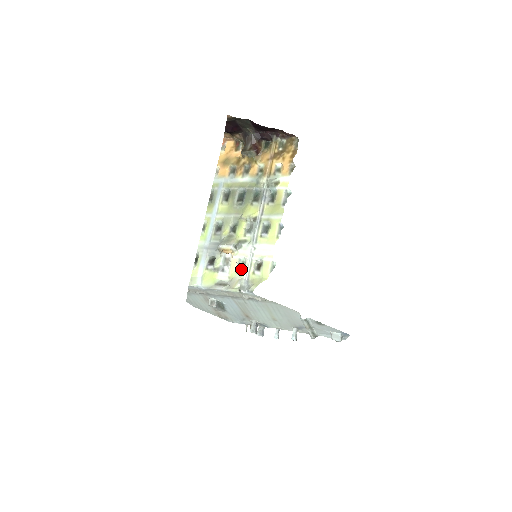
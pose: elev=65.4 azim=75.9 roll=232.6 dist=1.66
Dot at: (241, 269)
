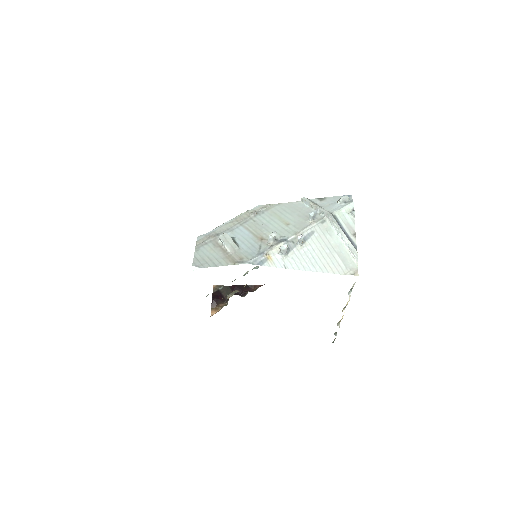
Dot at: occluded
